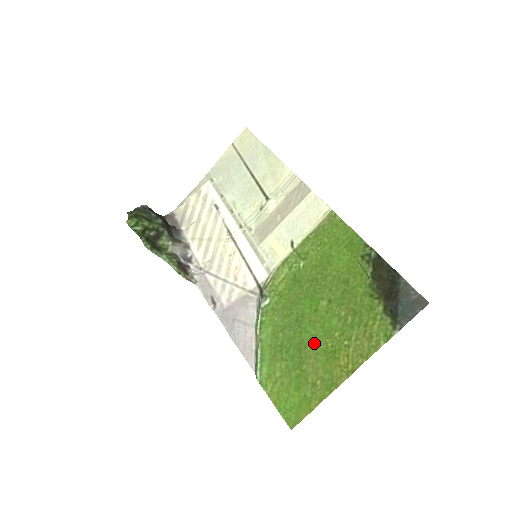
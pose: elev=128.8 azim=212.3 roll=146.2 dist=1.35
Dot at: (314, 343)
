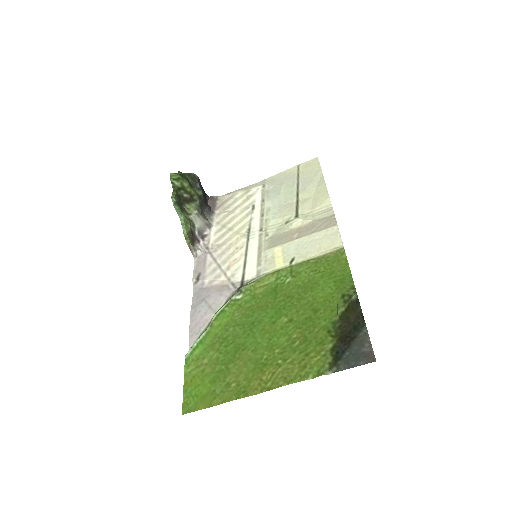
Dot at: (253, 349)
